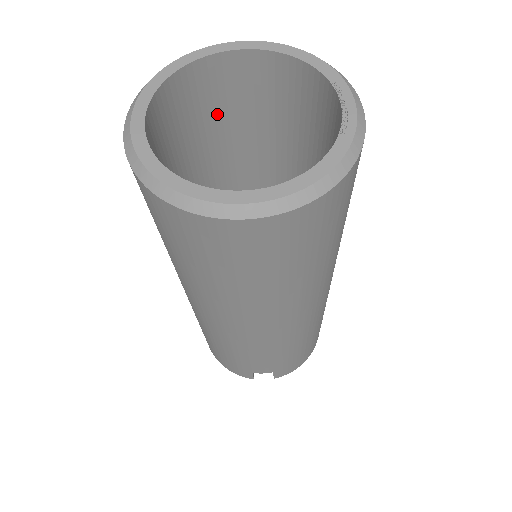
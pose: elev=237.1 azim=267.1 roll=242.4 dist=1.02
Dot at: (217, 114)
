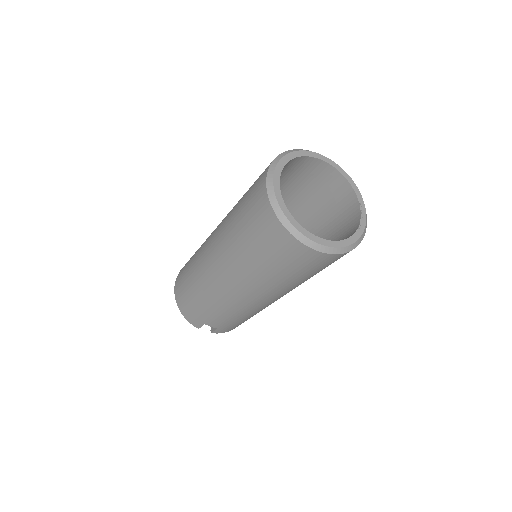
Dot at: (289, 178)
